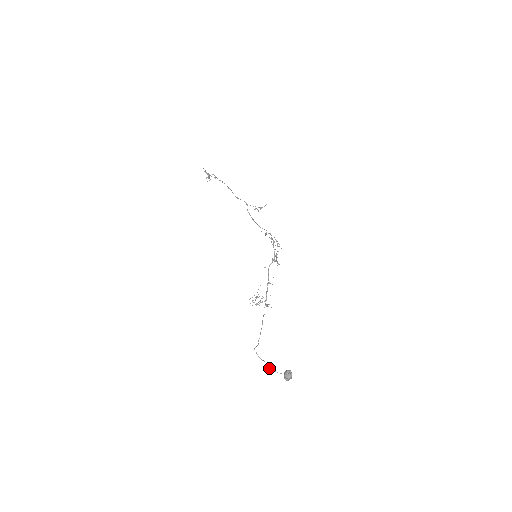
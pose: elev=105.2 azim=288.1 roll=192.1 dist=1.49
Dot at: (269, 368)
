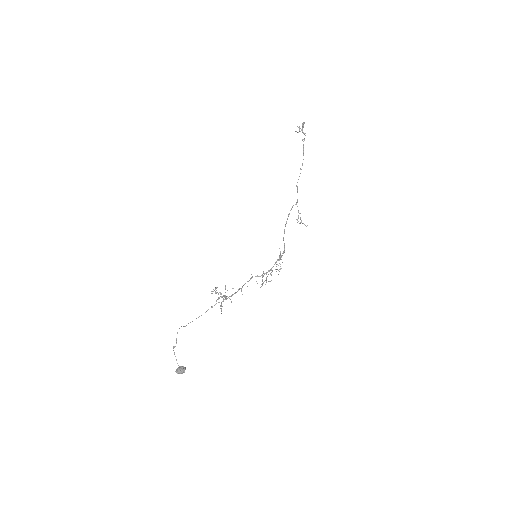
Dot at: occluded
